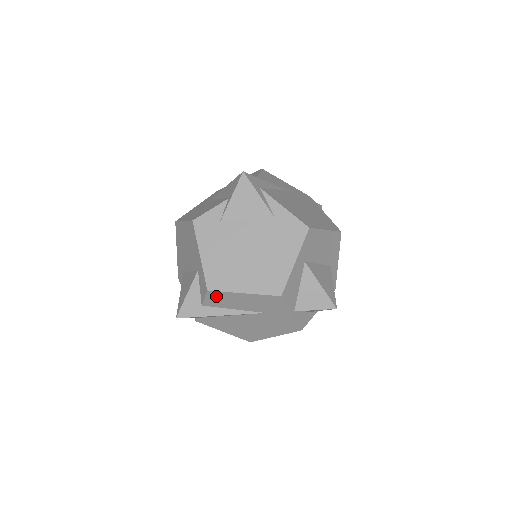
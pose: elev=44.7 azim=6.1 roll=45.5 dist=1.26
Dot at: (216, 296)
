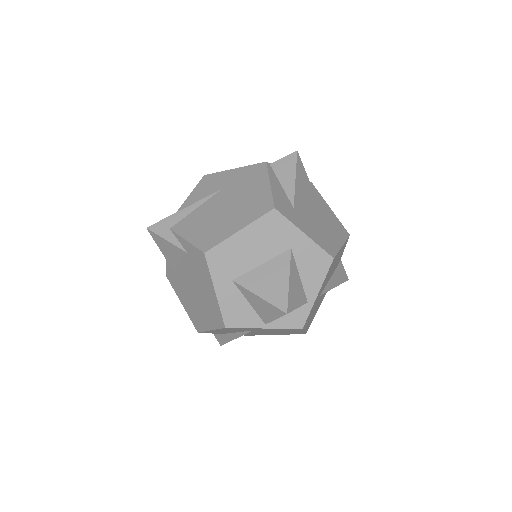
Dot at: (209, 332)
